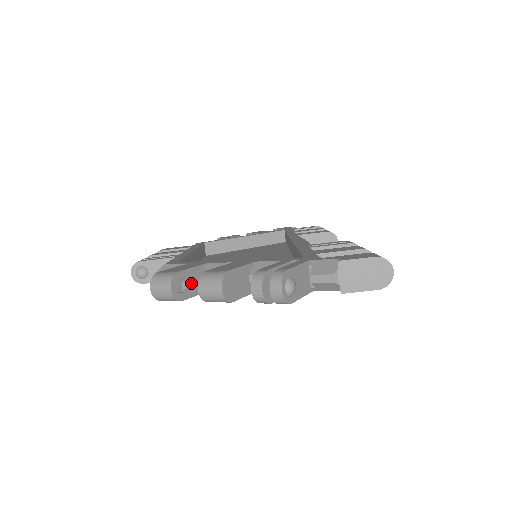
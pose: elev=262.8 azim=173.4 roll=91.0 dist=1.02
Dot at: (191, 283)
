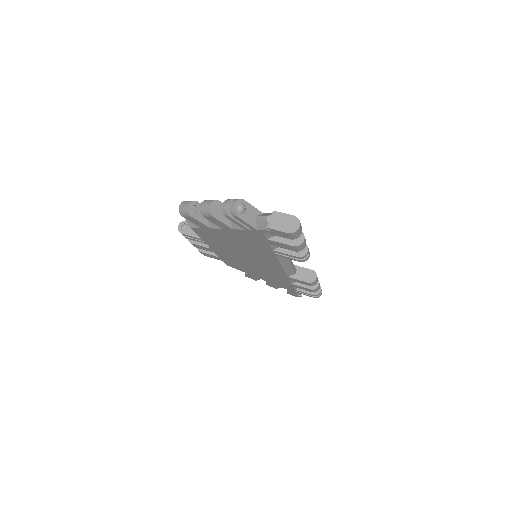
Dot at: occluded
